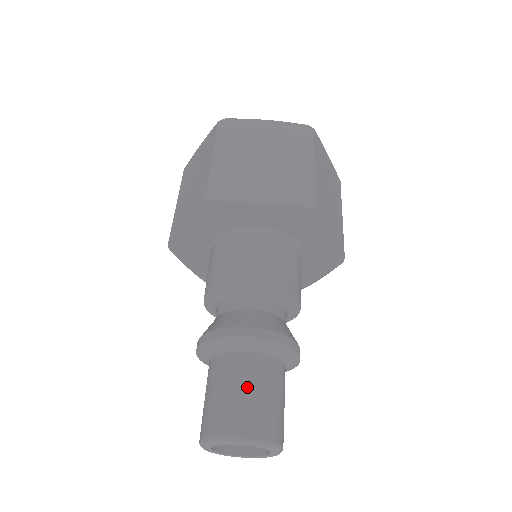
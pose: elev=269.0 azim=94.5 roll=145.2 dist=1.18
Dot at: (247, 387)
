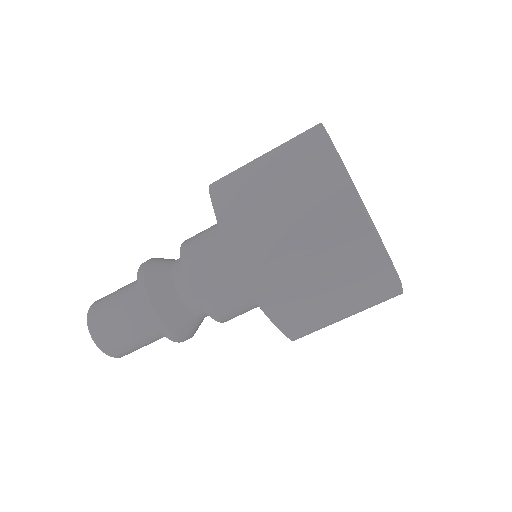
Dot at: (135, 340)
